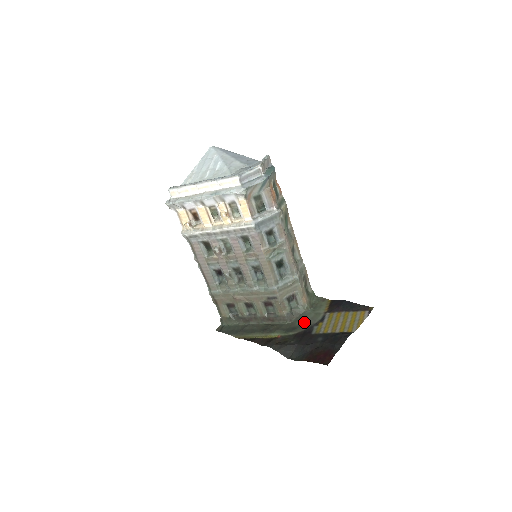
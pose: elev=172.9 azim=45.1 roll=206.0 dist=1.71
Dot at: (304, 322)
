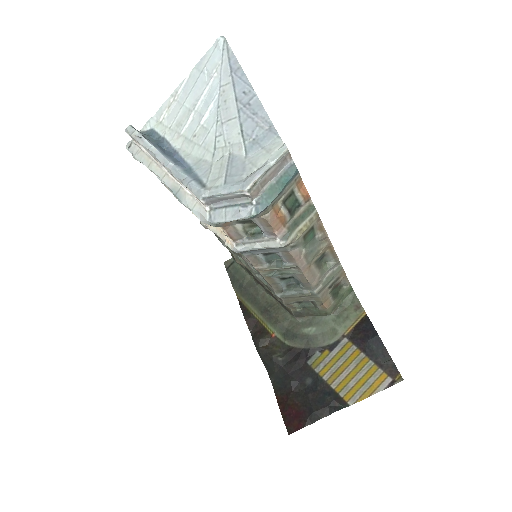
Dot at: (310, 334)
